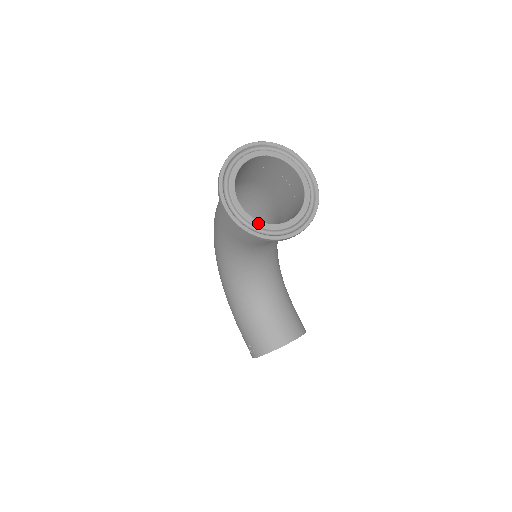
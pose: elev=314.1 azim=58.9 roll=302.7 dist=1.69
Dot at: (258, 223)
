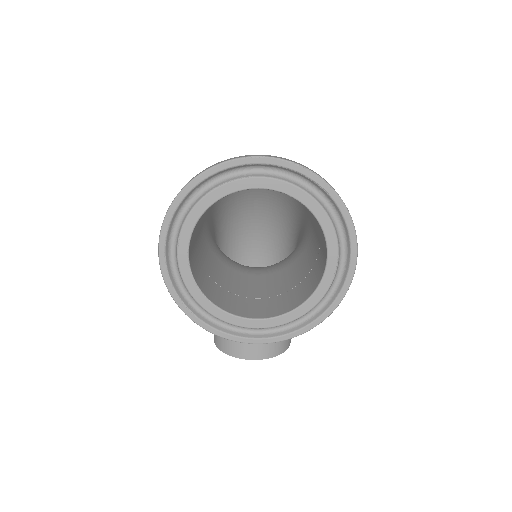
Dot at: (204, 302)
